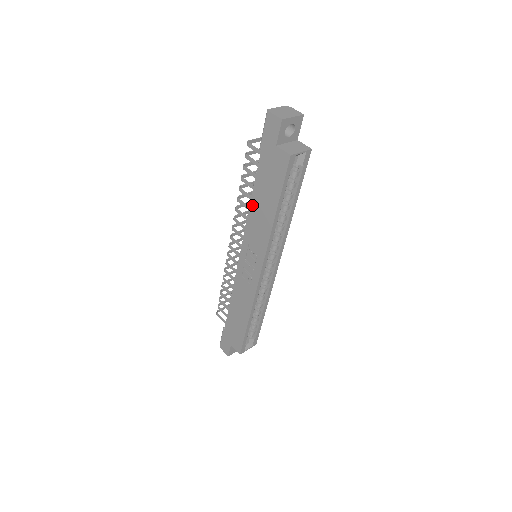
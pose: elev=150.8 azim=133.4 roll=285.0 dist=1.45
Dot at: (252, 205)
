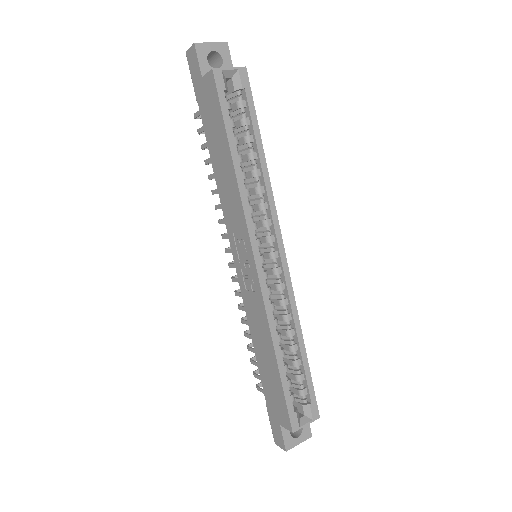
Dot at: (216, 176)
